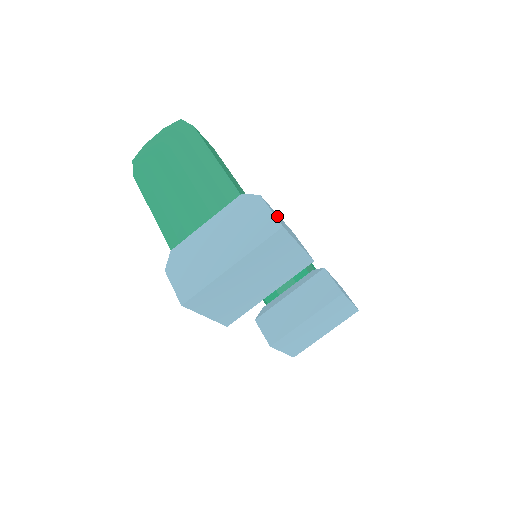
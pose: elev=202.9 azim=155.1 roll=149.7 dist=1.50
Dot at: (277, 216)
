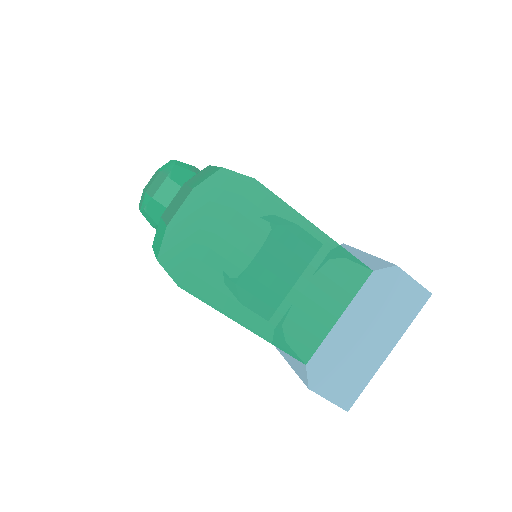
Dot at: occluded
